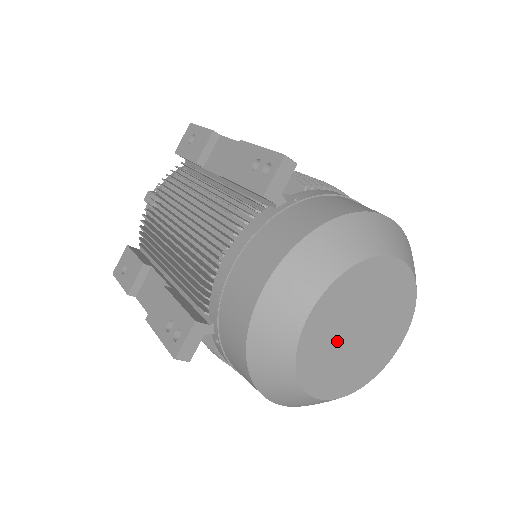
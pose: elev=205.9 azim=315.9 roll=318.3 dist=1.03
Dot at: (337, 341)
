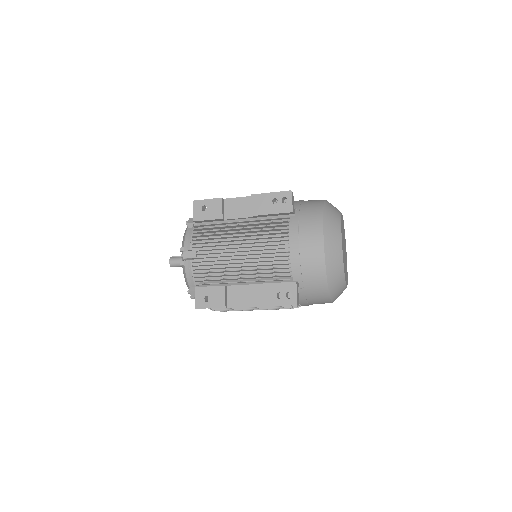
Dot at: (344, 257)
